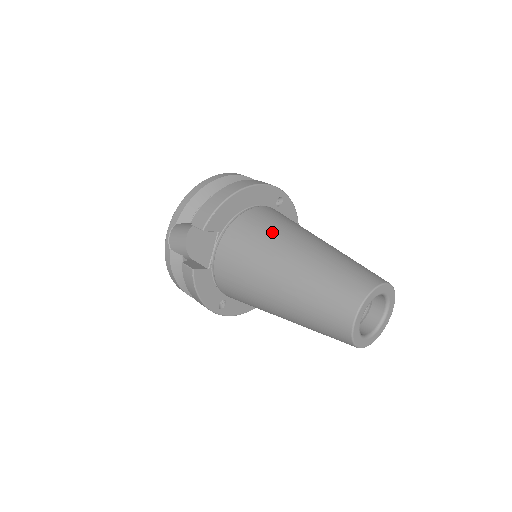
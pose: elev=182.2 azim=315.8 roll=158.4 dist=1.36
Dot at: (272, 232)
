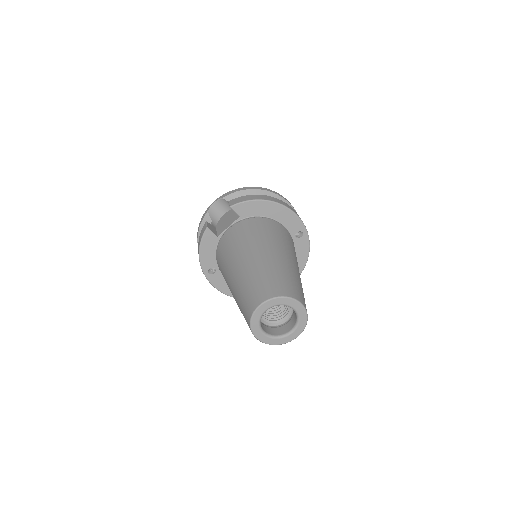
Dot at: (268, 236)
